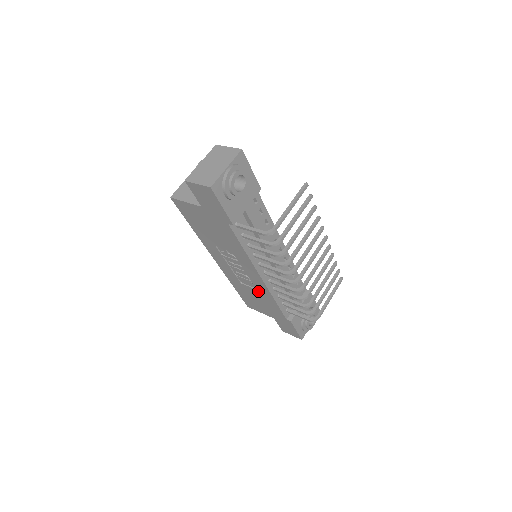
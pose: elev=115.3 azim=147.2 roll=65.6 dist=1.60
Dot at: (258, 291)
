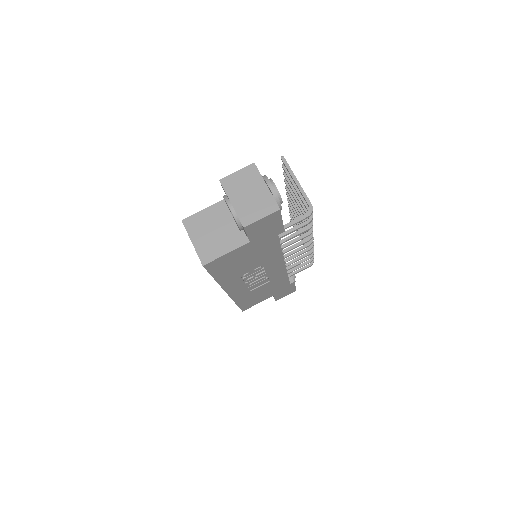
Dot at: (270, 282)
